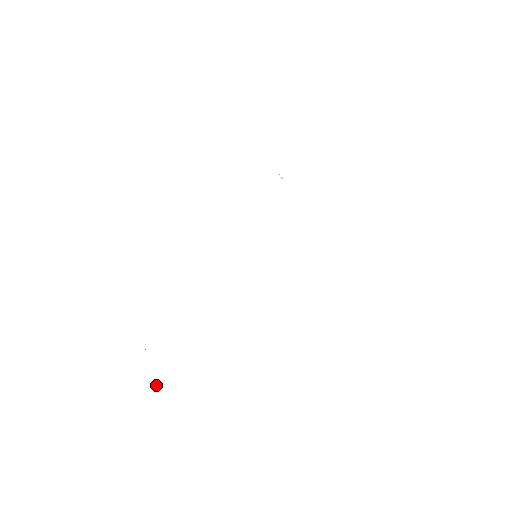
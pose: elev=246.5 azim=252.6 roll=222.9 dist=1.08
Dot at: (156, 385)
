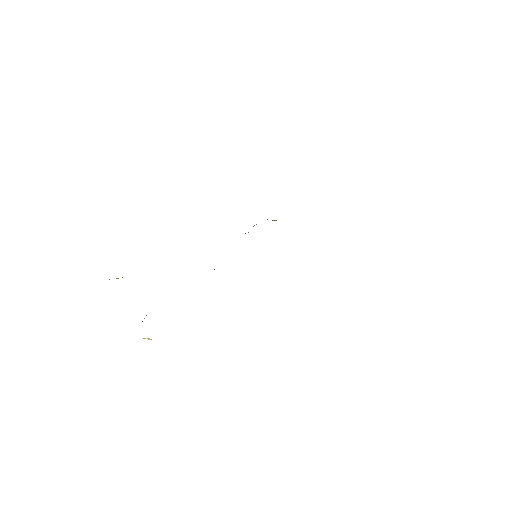
Dot at: (149, 338)
